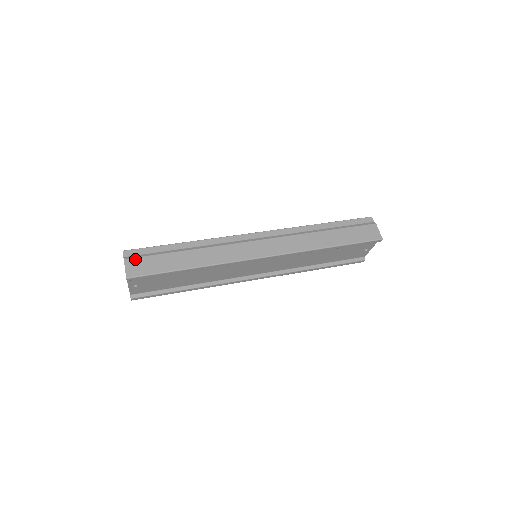
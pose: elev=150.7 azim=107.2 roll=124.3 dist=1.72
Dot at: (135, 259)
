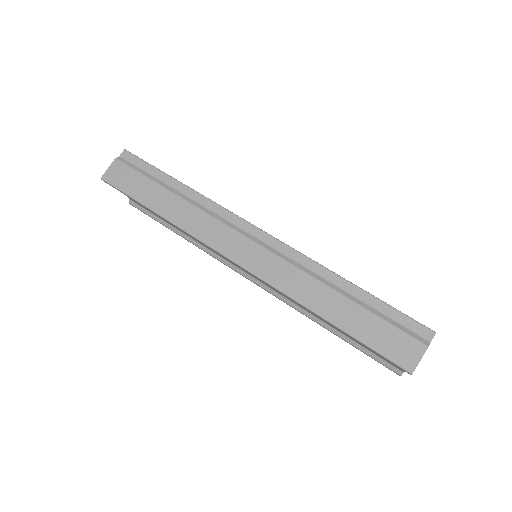
Dot at: (124, 165)
